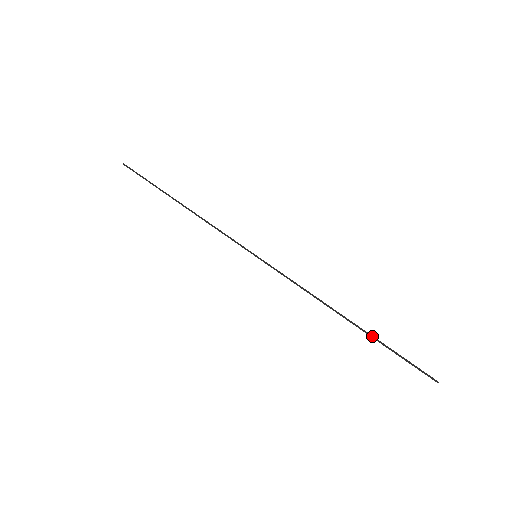
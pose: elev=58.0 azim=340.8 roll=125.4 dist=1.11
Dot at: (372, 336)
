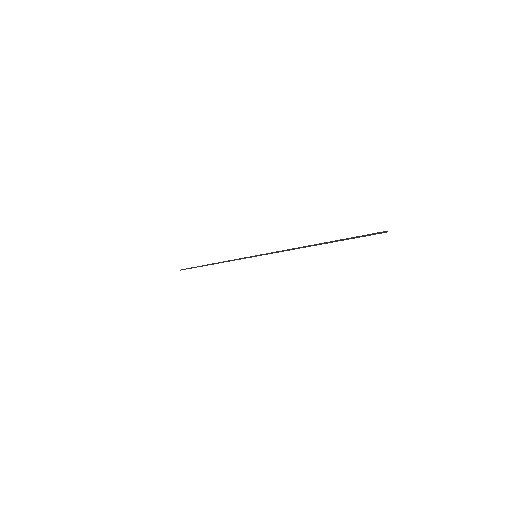
Dot at: (335, 241)
